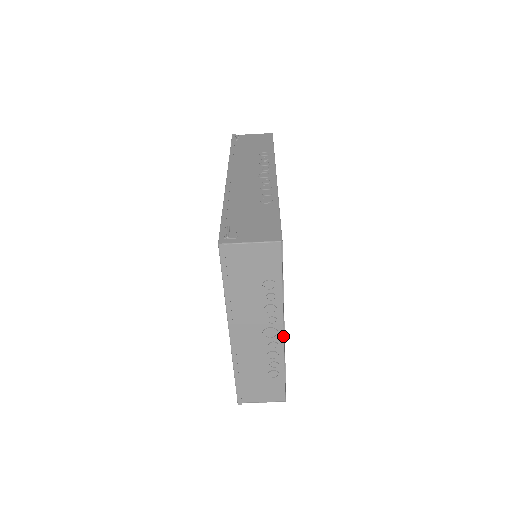
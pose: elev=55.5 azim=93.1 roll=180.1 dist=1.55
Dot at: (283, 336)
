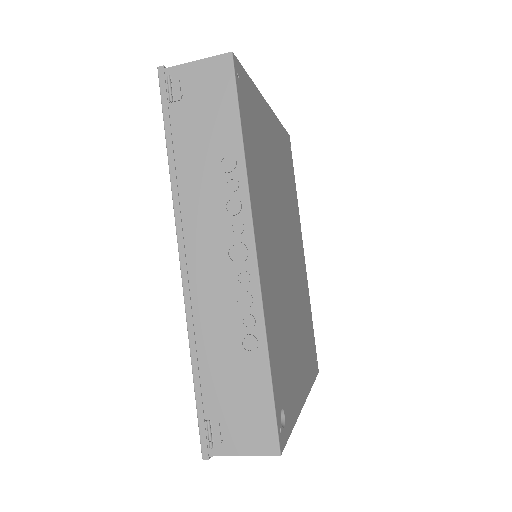
Dot at: (304, 401)
